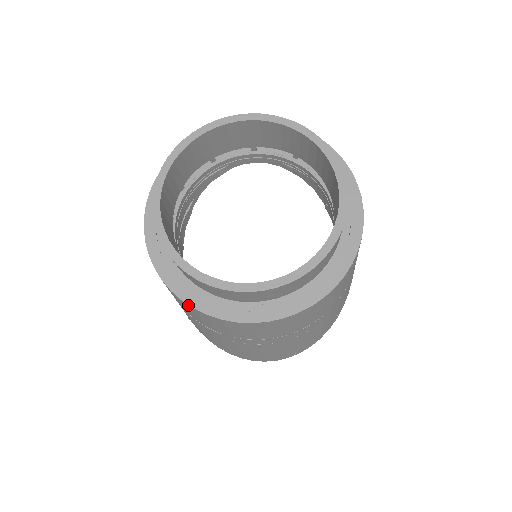
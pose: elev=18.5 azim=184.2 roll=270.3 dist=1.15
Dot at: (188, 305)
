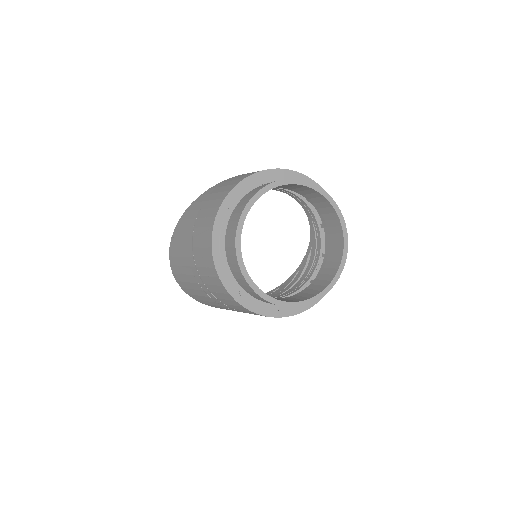
Dot at: (213, 263)
